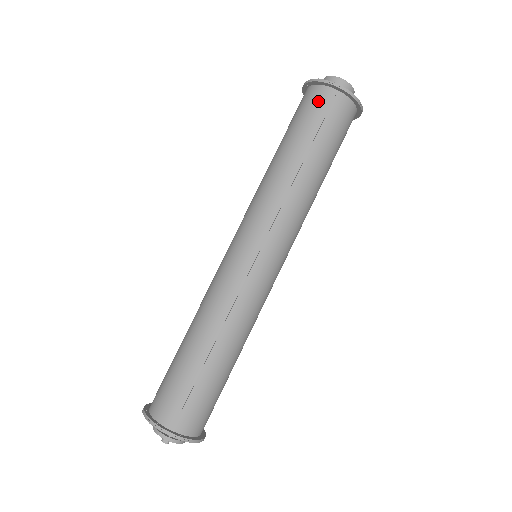
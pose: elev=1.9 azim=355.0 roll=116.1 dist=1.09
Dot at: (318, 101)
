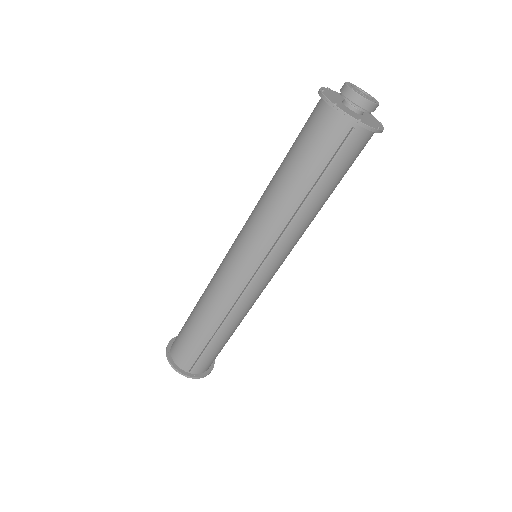
Dot at: (331, 132)
